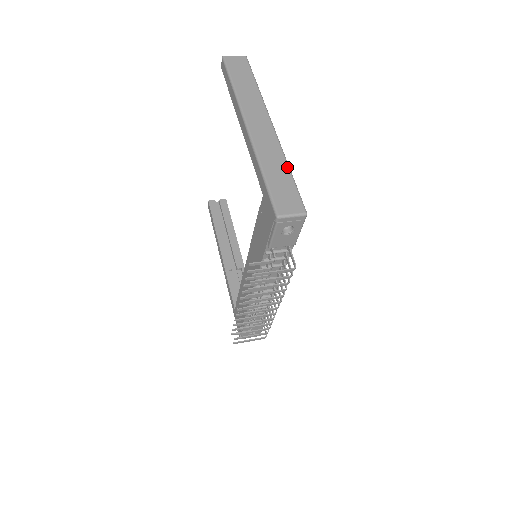
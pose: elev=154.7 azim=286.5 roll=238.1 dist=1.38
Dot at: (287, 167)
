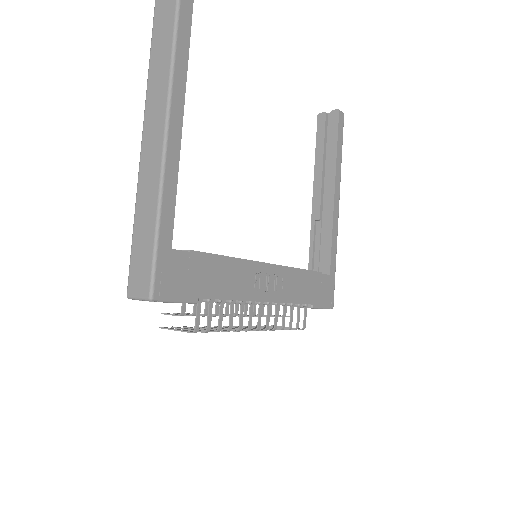
Dot at: (155, 220)
